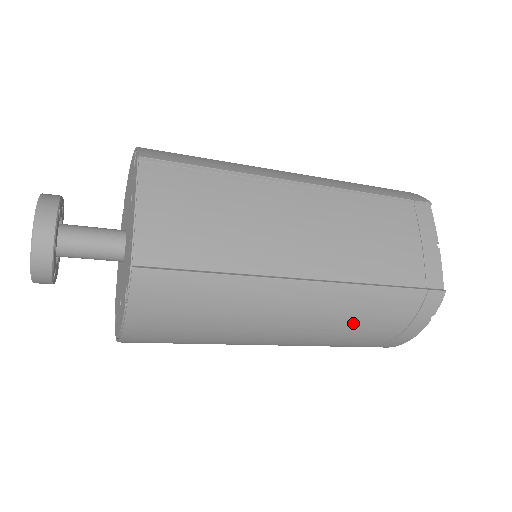
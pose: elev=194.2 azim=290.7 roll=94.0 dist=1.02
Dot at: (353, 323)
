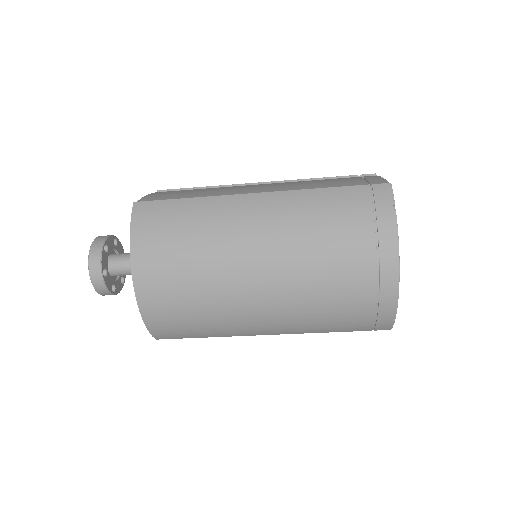
Dot at: (315, 224)
